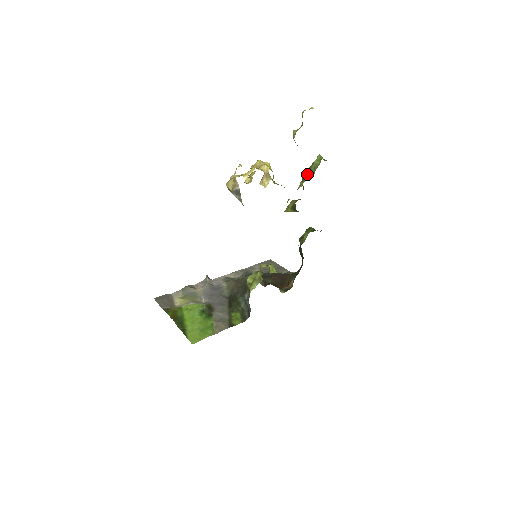
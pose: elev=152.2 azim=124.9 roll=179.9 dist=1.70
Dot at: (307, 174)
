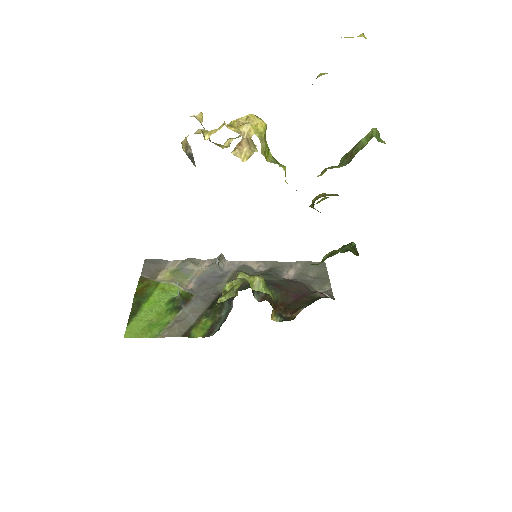
Dot at: (346, 157)
